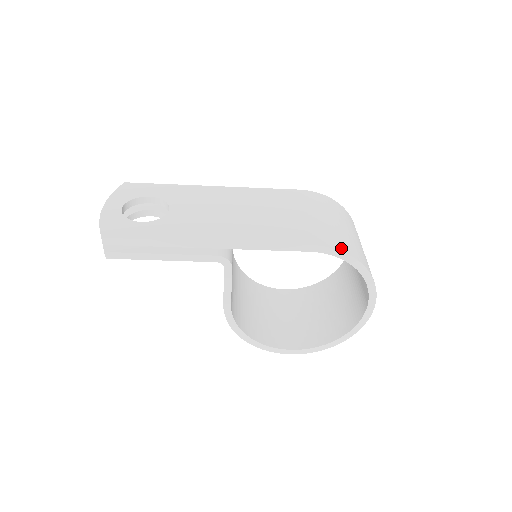
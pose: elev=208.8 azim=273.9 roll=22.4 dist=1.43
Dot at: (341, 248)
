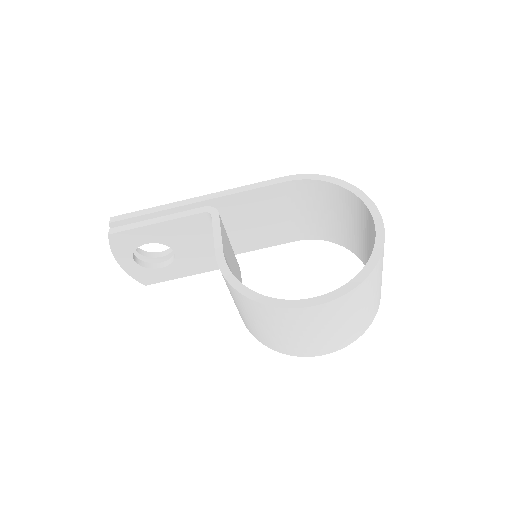
Dot at: occluded
